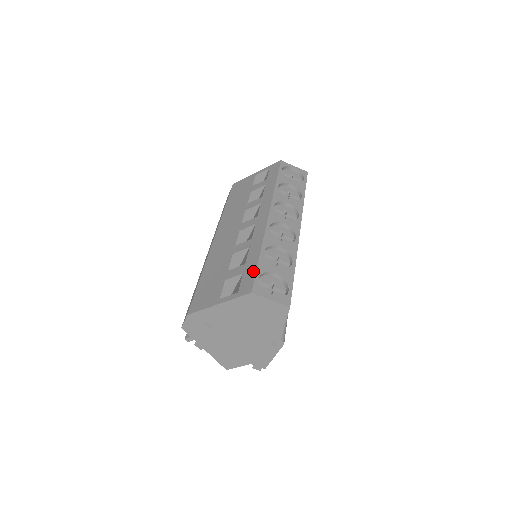
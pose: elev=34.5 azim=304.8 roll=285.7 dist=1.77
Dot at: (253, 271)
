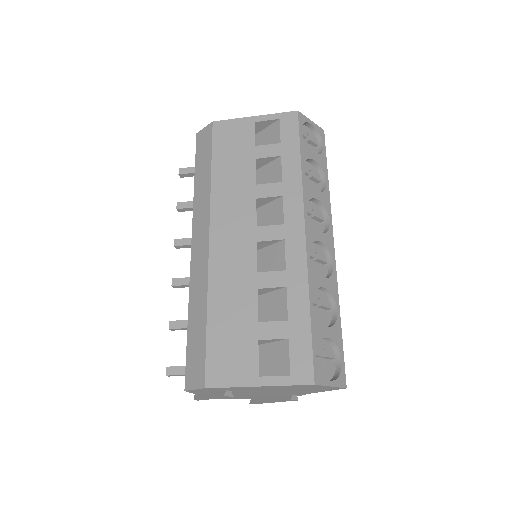
Dot at: (307, 342)
